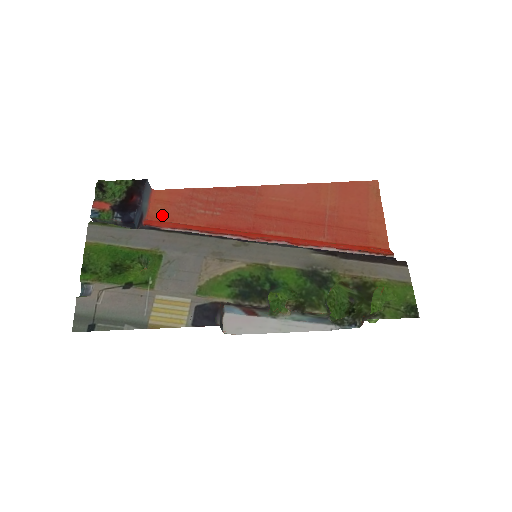
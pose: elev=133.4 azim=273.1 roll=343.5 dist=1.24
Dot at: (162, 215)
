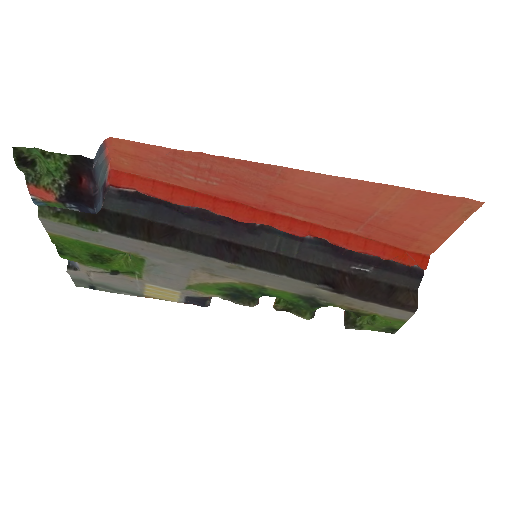
Dot at: (132, 170)
